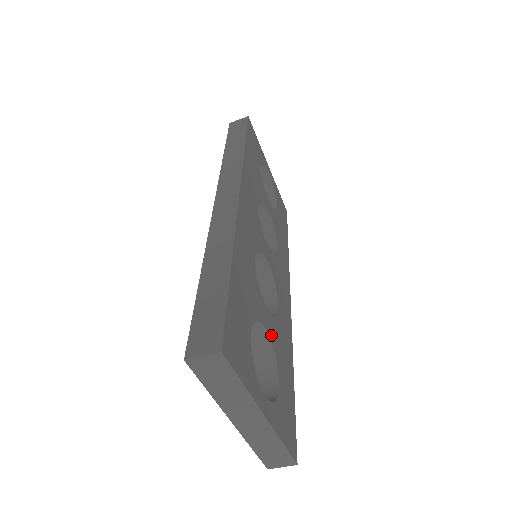
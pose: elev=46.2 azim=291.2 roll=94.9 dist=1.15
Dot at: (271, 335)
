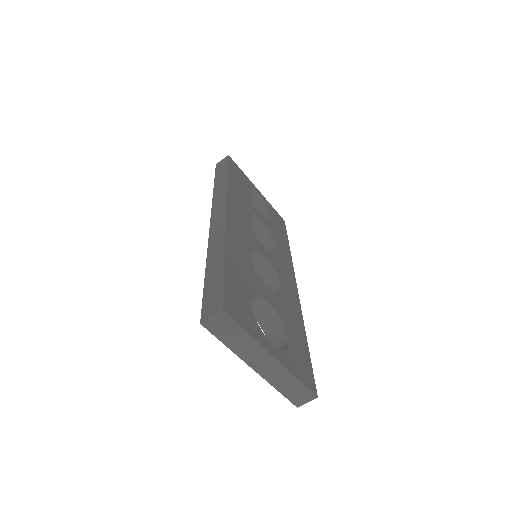
Dot at: (275, 307)
